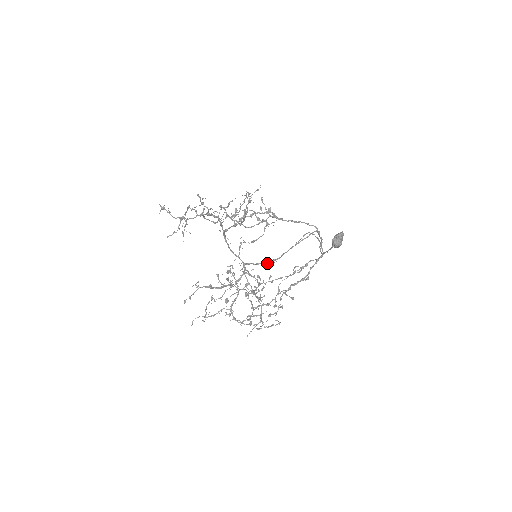
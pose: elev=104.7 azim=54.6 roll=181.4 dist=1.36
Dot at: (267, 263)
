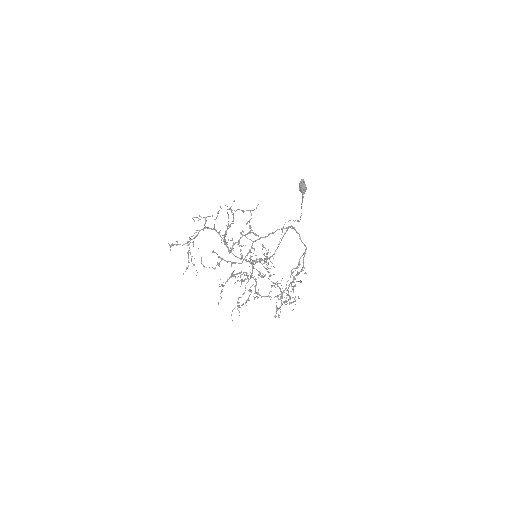
Dot at: (267, 259)
